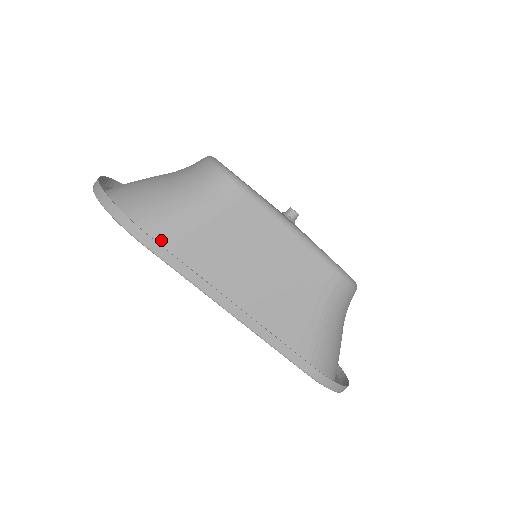
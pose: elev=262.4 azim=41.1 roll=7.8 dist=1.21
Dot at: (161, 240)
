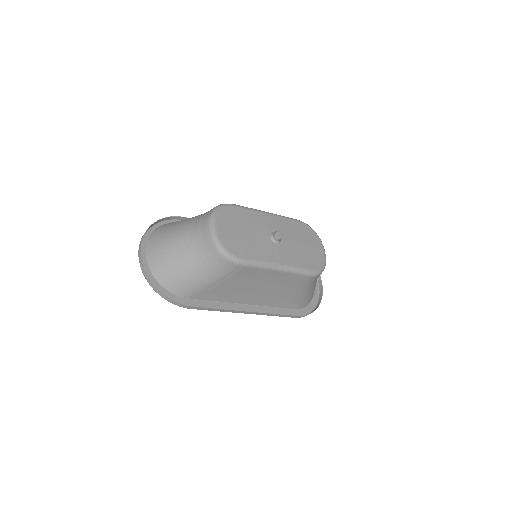
Dot at: (197, 296)
